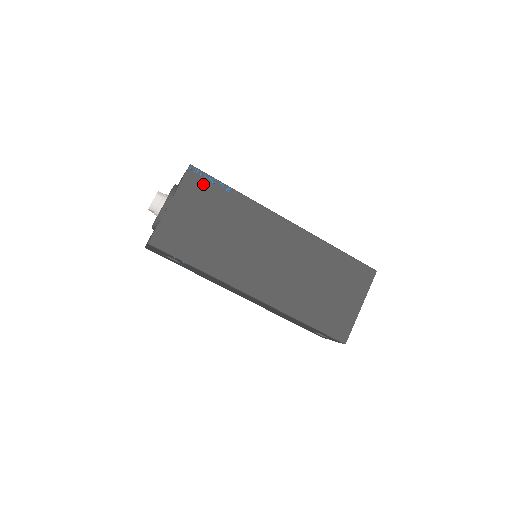
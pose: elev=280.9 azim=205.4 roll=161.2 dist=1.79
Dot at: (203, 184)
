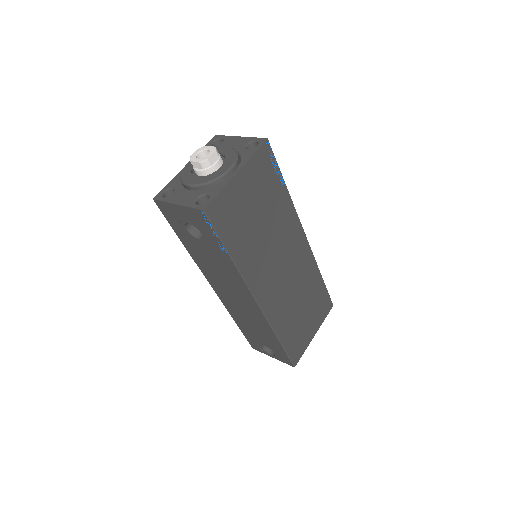
Dot at: (269, 166)
